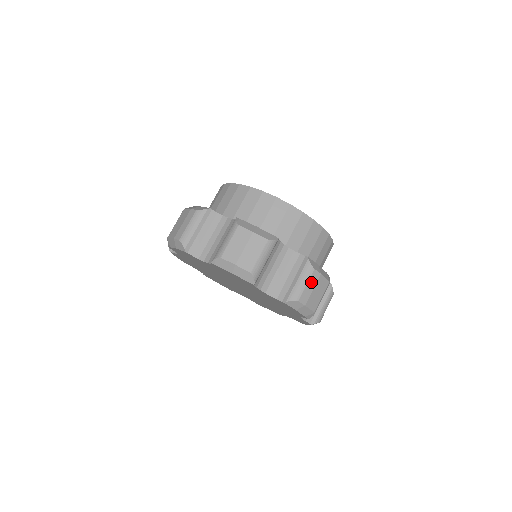
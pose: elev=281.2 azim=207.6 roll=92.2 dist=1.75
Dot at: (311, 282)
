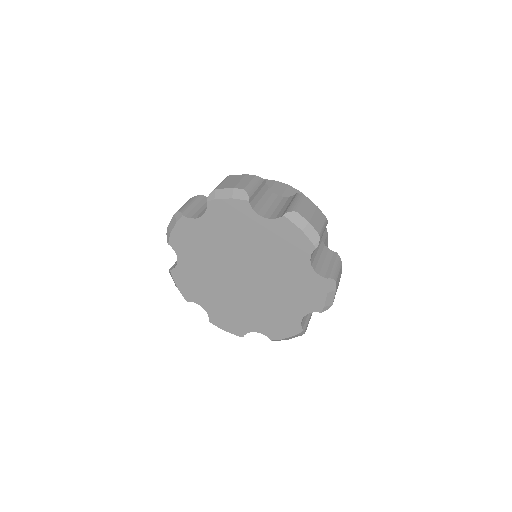
Dot at: (340, 273)
